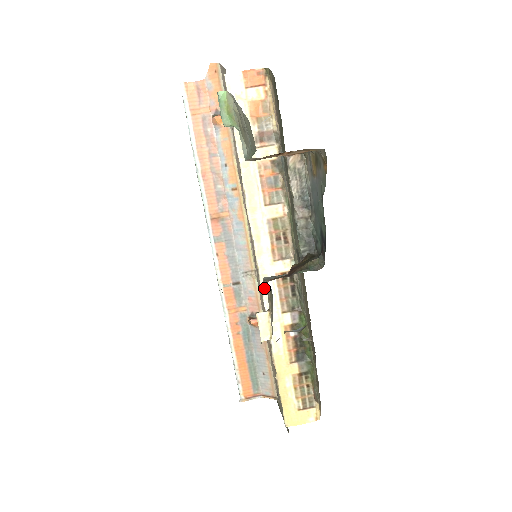
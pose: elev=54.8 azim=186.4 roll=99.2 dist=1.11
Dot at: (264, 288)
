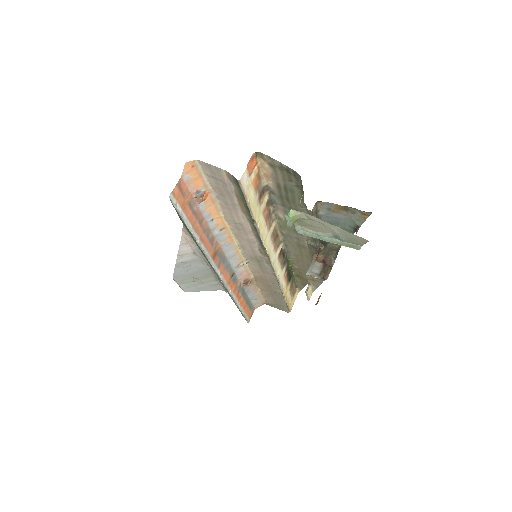
Dot at: (275, 270)
